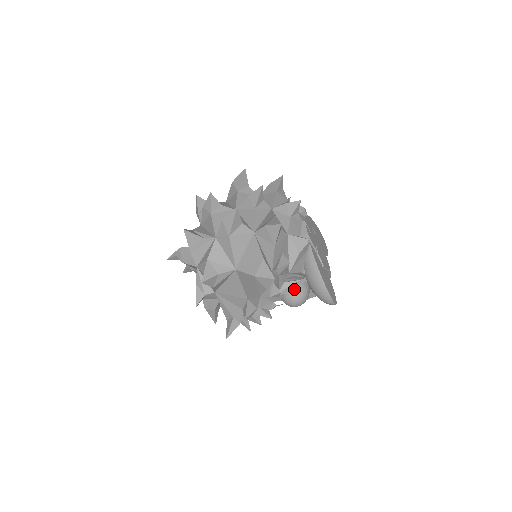
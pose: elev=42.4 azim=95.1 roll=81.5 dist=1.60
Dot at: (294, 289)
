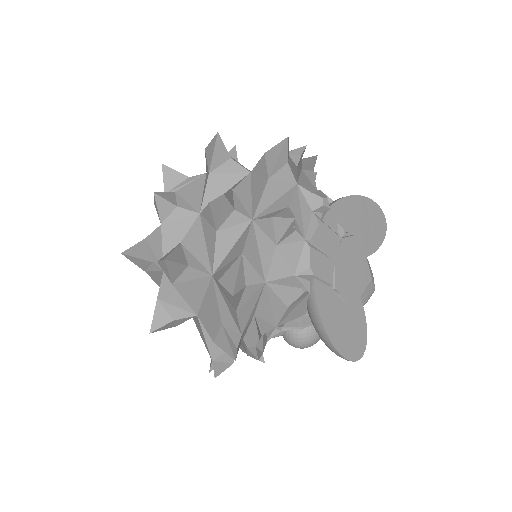
Dot at: (293, 335)
